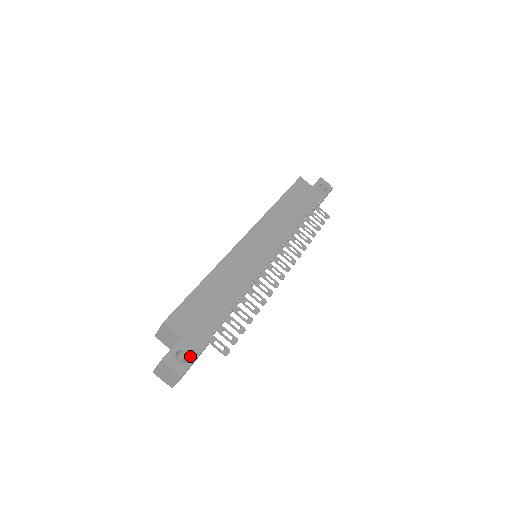
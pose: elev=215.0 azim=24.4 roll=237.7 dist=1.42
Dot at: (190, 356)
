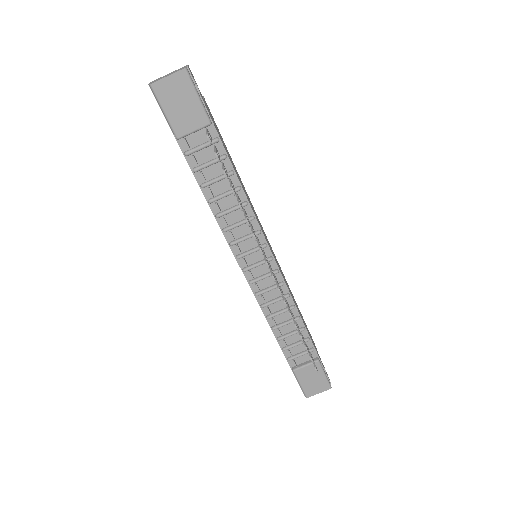
Dot at: (199, 92)
